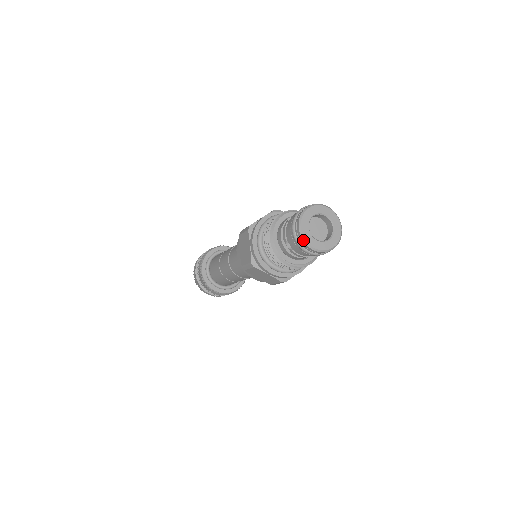
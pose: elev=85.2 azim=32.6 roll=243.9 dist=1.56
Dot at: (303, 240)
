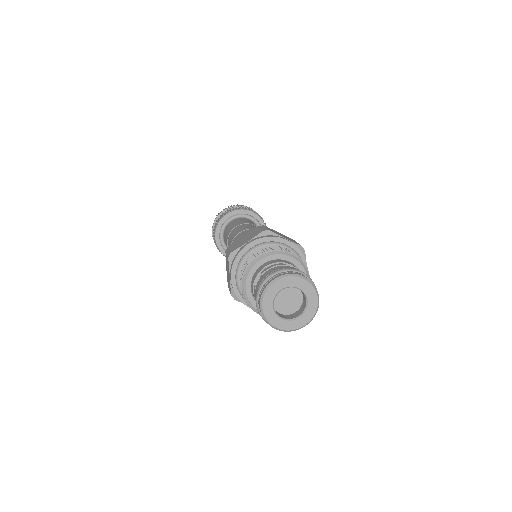
Dot at: (264, 291)
